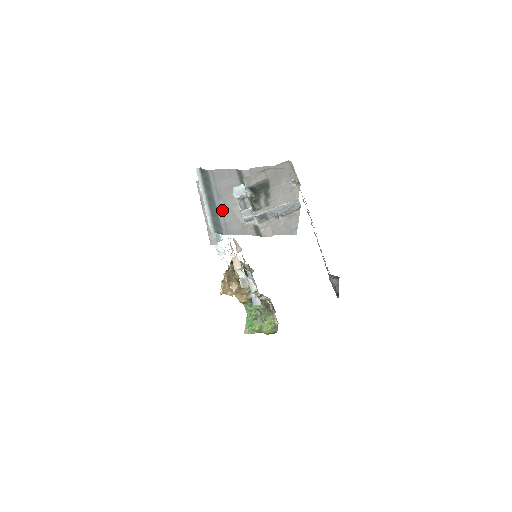
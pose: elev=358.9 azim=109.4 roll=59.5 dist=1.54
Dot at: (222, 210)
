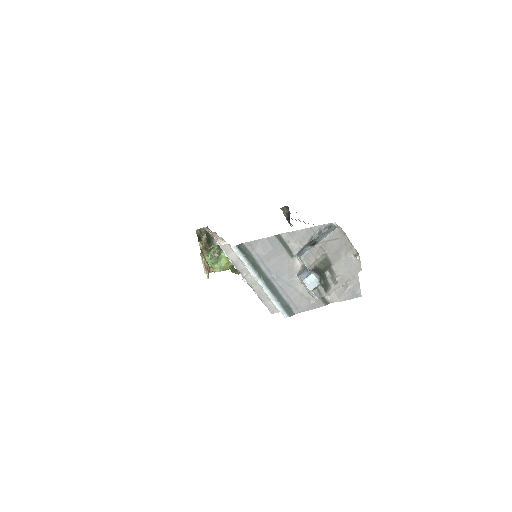
Dot at: (282, 288)
